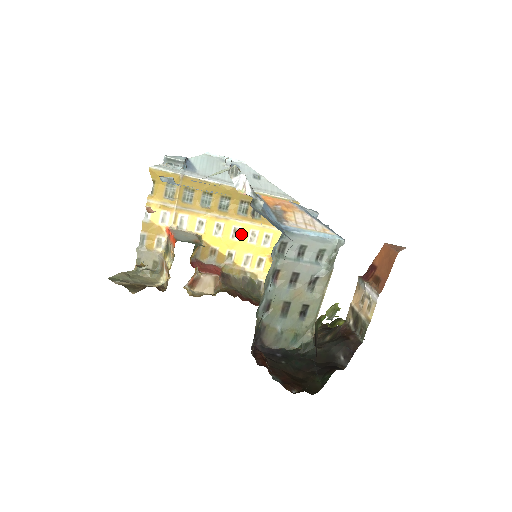
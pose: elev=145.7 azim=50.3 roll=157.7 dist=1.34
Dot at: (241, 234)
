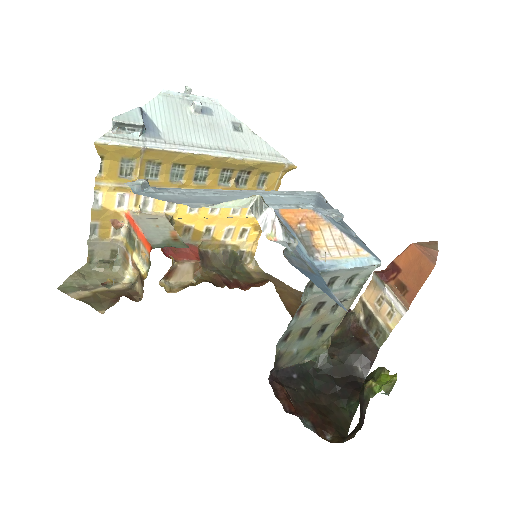
Dot at: occluded
